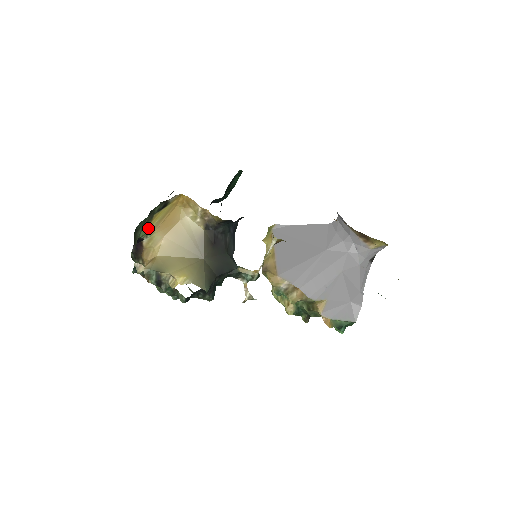
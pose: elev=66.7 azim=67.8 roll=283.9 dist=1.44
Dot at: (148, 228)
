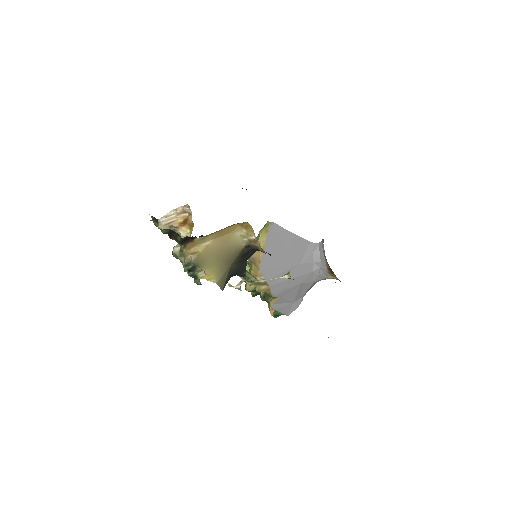
Dot at: occluded
